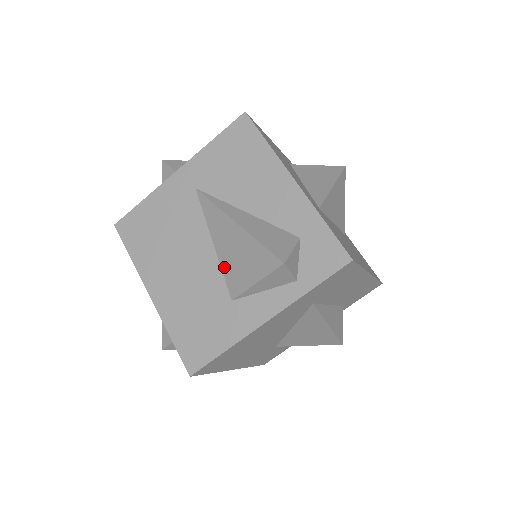
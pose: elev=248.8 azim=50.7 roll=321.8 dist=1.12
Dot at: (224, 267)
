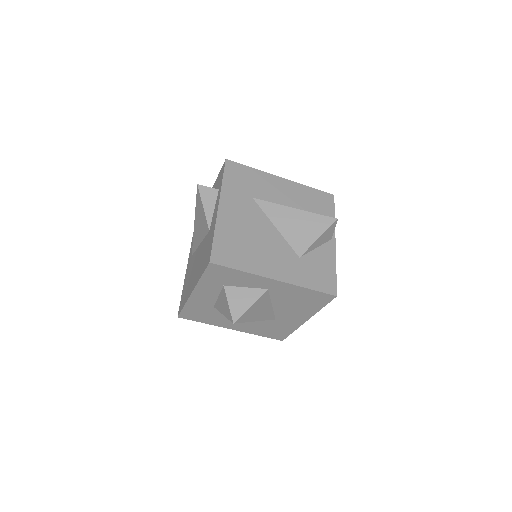
Dot at: (203, 235)
